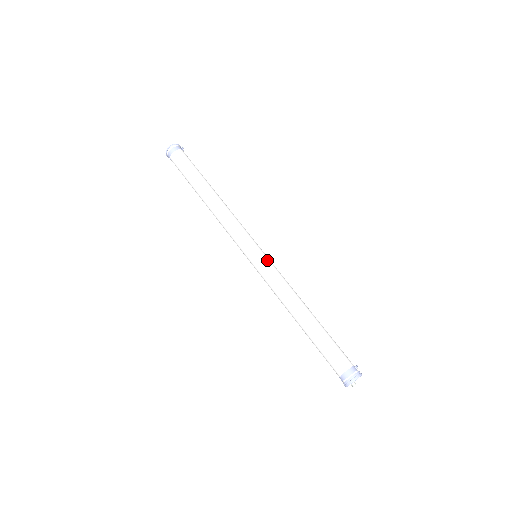
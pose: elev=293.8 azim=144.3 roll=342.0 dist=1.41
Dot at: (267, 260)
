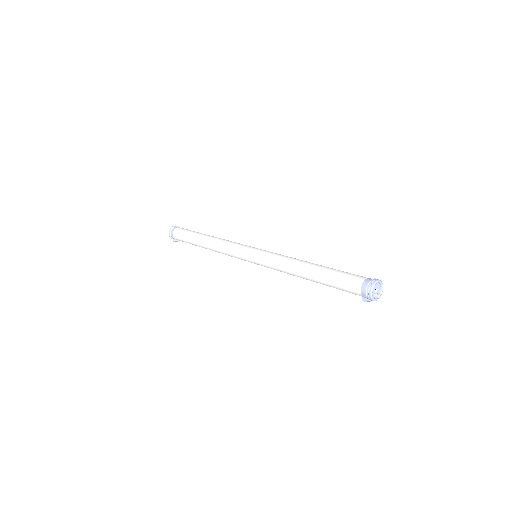
Dot at: (266, 251)
